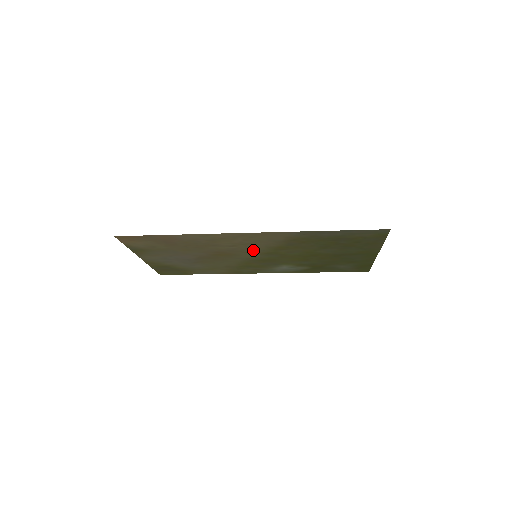
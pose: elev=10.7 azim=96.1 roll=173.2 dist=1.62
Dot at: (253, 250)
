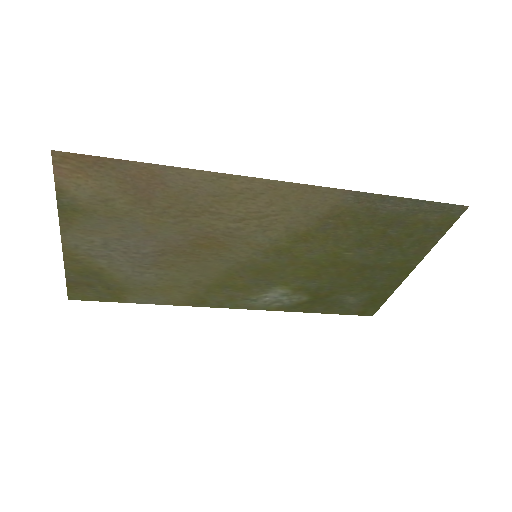
Dot at: (262, 238)
